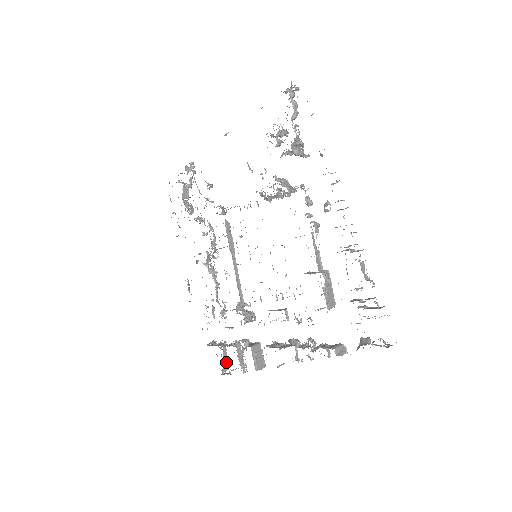
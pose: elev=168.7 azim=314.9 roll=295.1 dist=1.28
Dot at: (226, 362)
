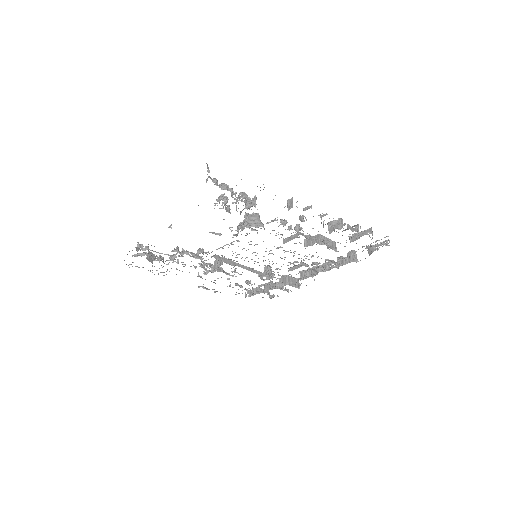
Dot at: (268, 293)
